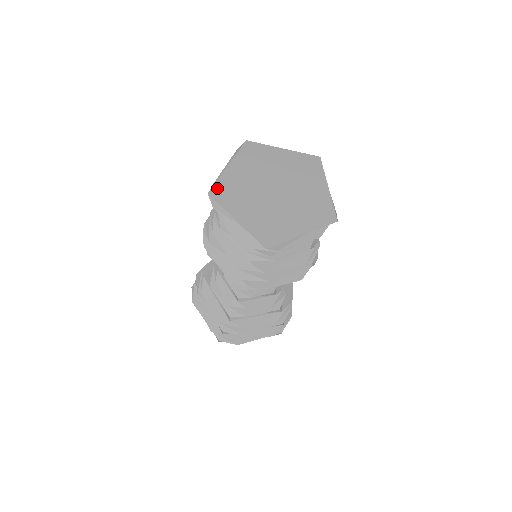
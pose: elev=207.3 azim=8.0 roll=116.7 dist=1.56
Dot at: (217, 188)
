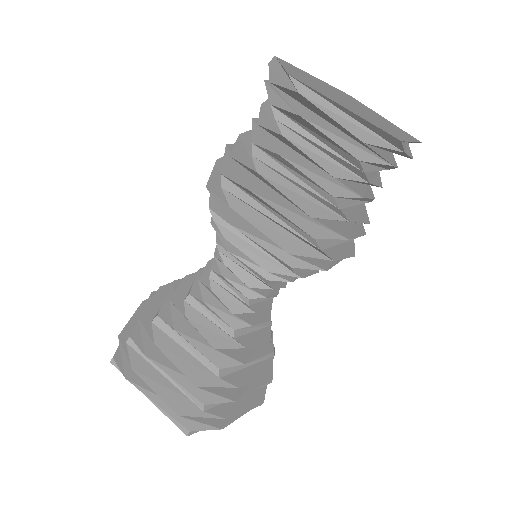
Dot at: (288, 63)
